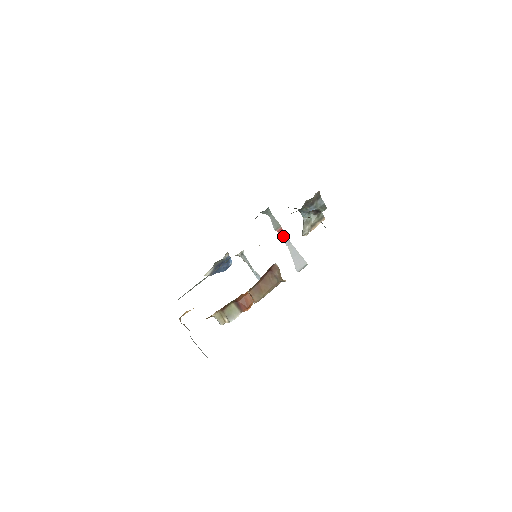
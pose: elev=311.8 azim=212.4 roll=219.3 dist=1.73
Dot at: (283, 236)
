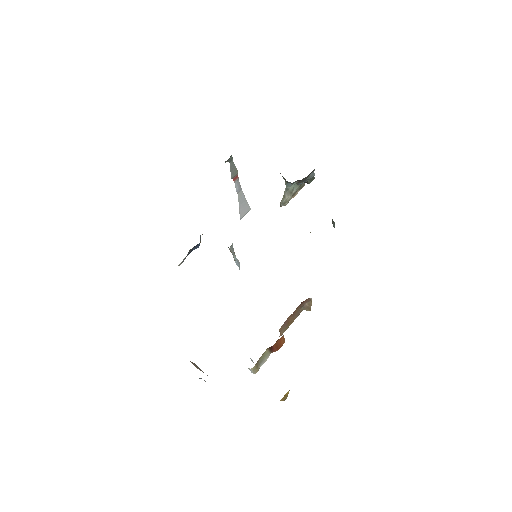
Dot at: (237, 183)
